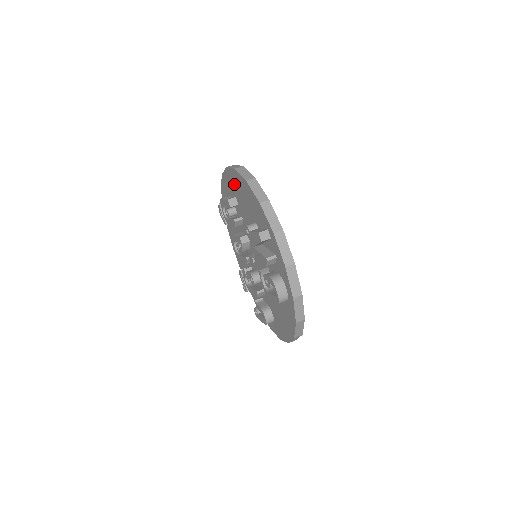
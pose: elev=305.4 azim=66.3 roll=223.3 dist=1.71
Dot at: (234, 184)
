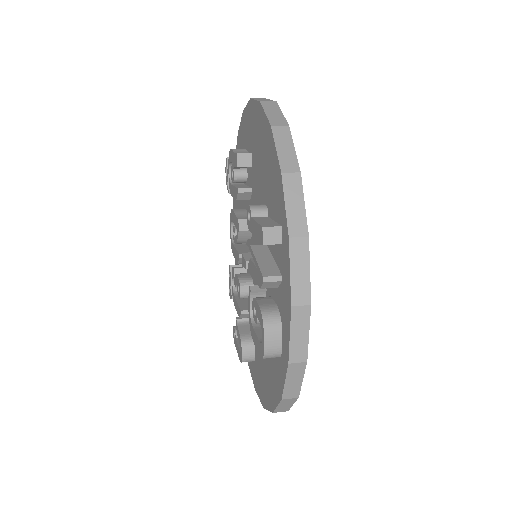
Dot at: (254, 130)
